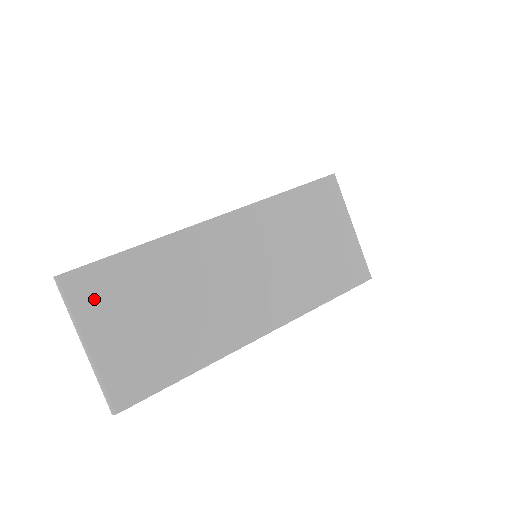
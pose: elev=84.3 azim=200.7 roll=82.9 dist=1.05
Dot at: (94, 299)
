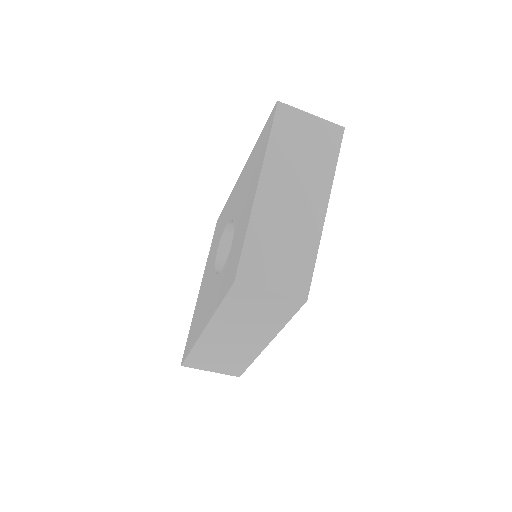
Dot at: (198, 365)
